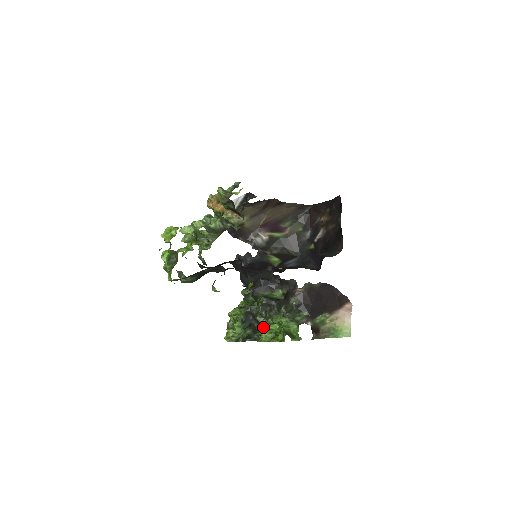
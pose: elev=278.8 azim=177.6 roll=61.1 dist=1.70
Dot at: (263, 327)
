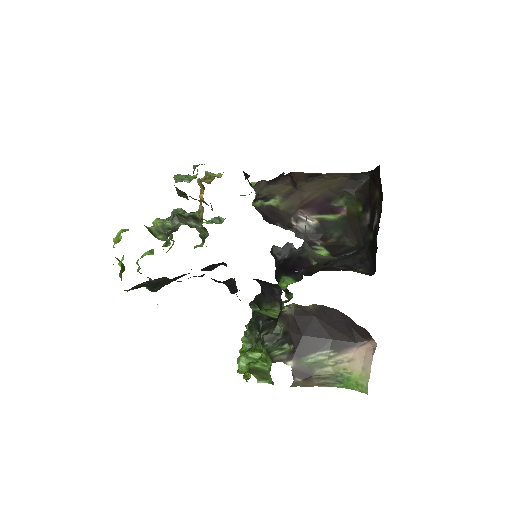
Dot at: occluded
